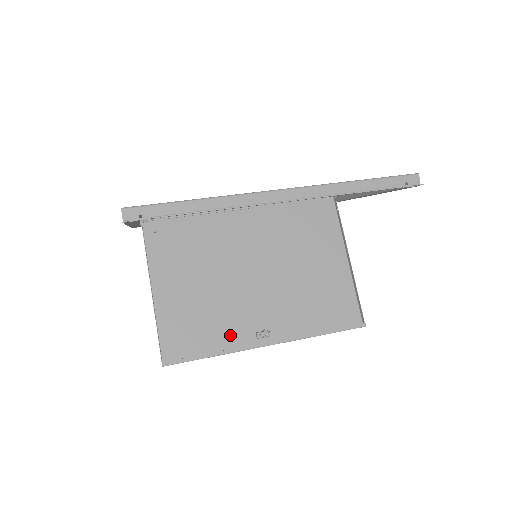
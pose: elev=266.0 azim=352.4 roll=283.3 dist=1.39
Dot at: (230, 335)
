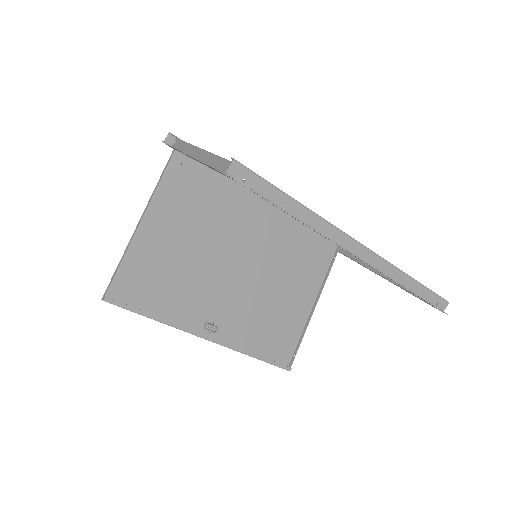
Dot at: (182, 309)
